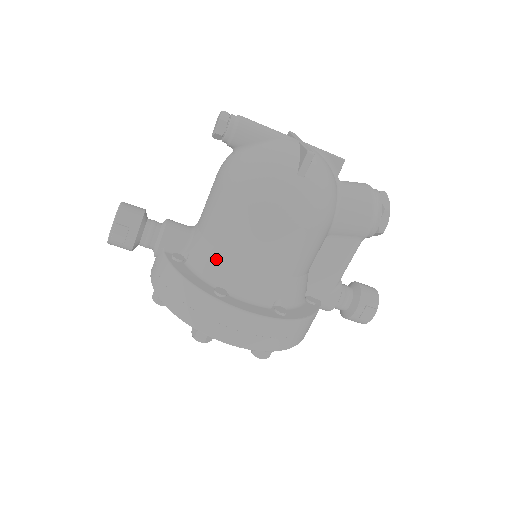
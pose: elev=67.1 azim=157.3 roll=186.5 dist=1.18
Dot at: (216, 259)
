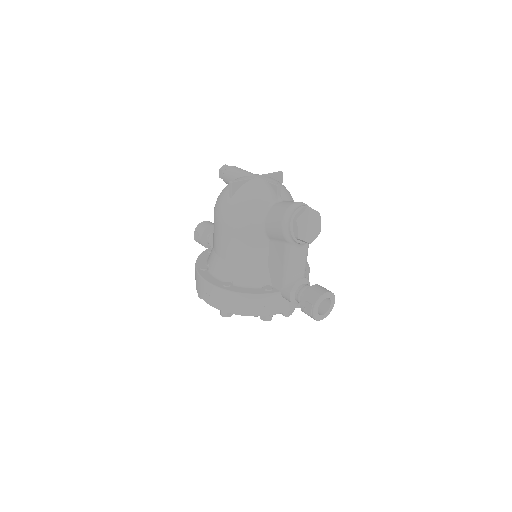
Dot at: occluded
